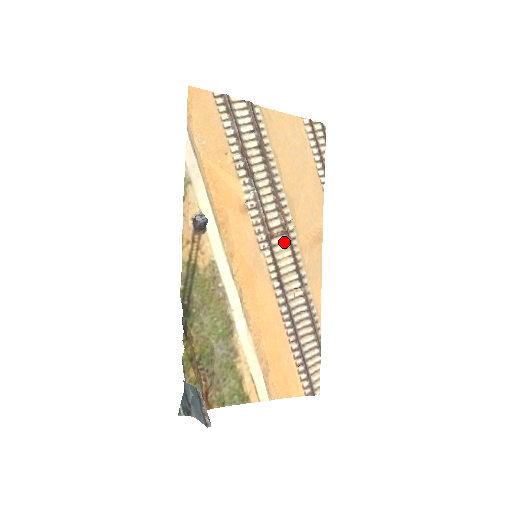
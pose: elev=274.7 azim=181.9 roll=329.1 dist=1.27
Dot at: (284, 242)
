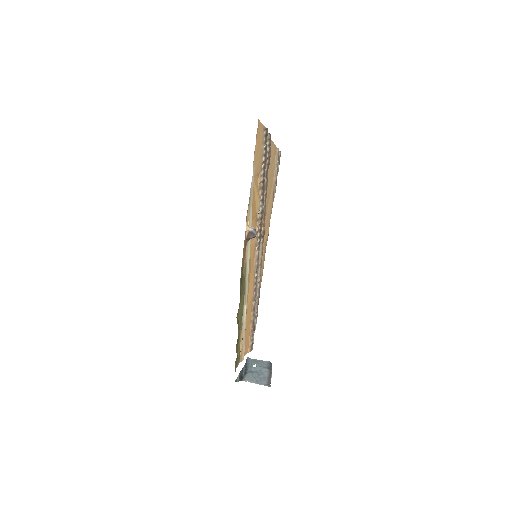
Dot at: (261, 243)
